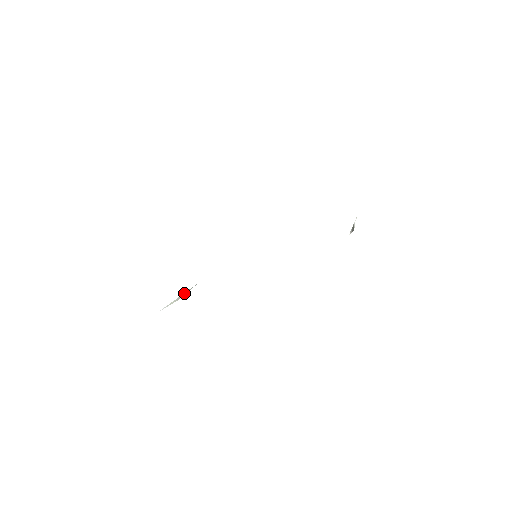
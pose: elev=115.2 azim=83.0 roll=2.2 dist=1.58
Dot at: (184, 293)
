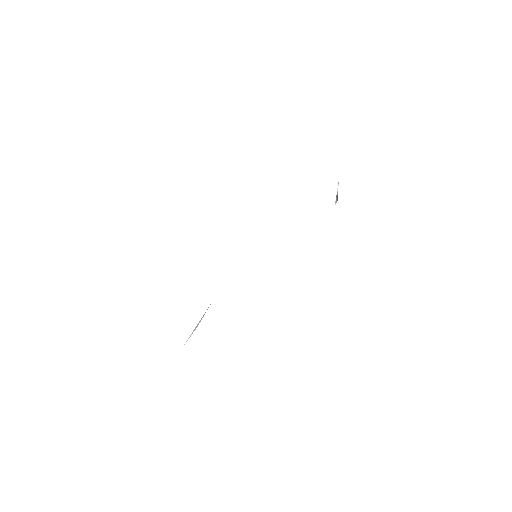
Dot at: (201, 319)
